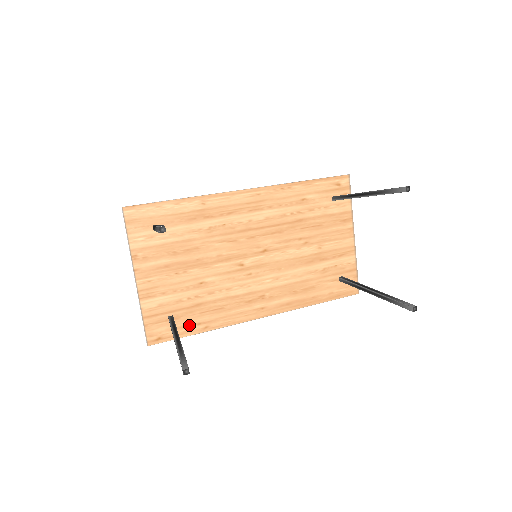
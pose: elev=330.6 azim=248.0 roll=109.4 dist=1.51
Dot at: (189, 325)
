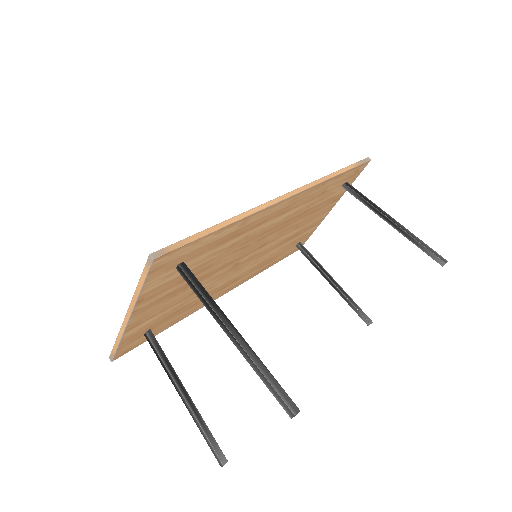
Dot at: (161, 328)
